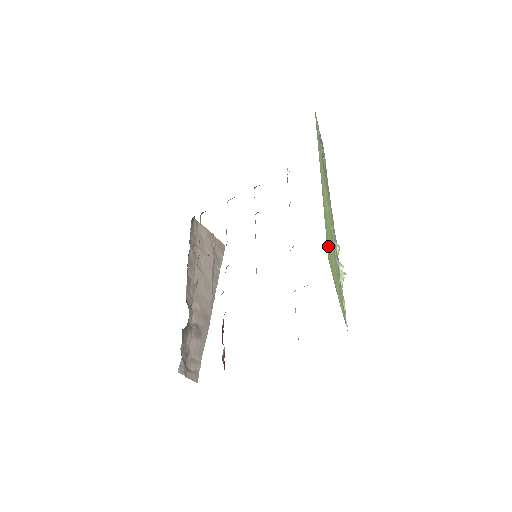
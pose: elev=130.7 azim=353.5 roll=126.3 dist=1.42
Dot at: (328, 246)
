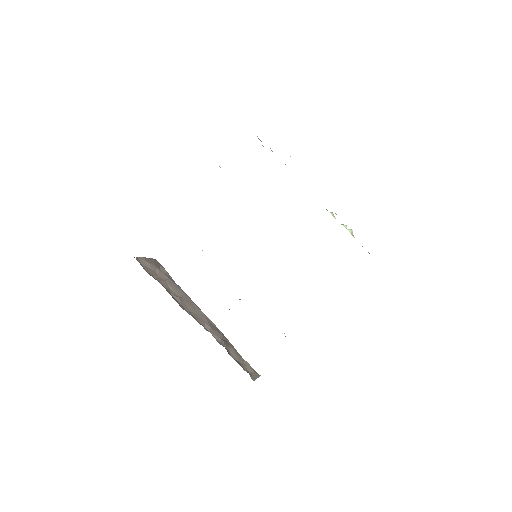
Dot at: occluded
